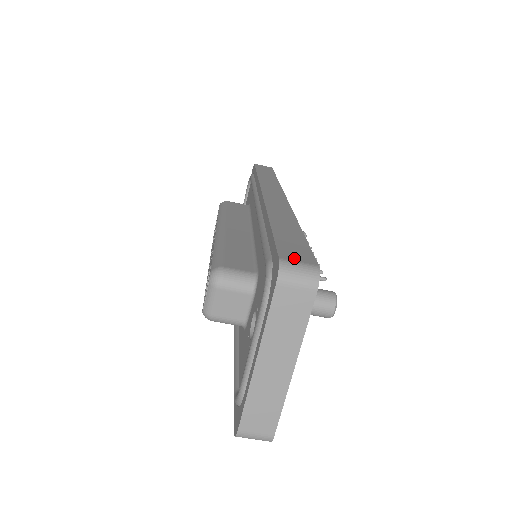
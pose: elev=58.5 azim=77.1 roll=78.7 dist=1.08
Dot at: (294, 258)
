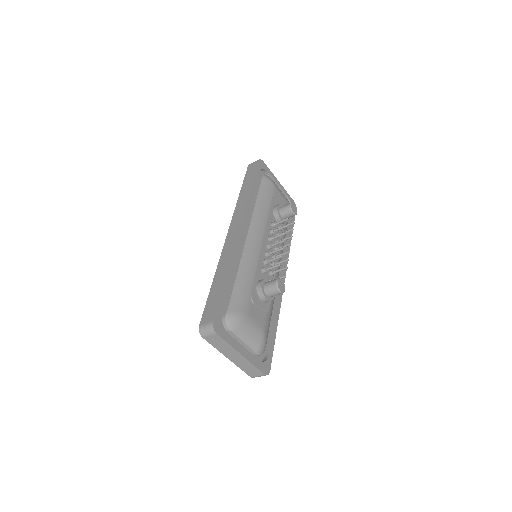
Dot at: (205, 321)
